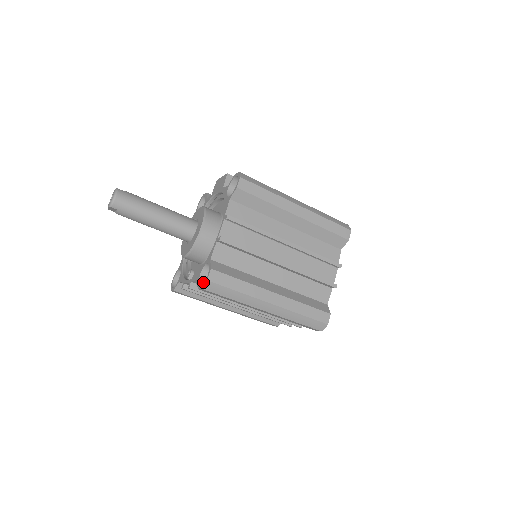
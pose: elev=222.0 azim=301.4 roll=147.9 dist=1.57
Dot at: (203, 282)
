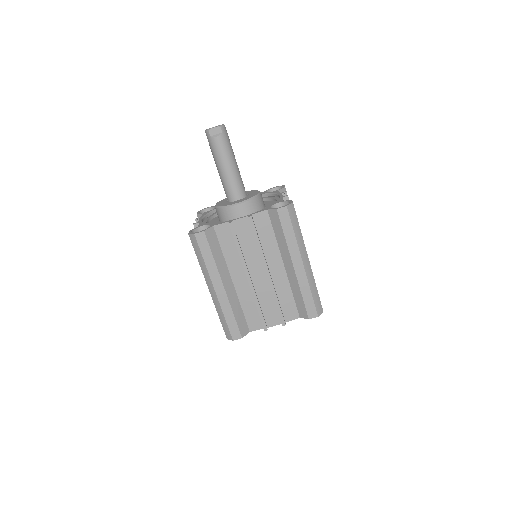
Dot at: (273, 212)
